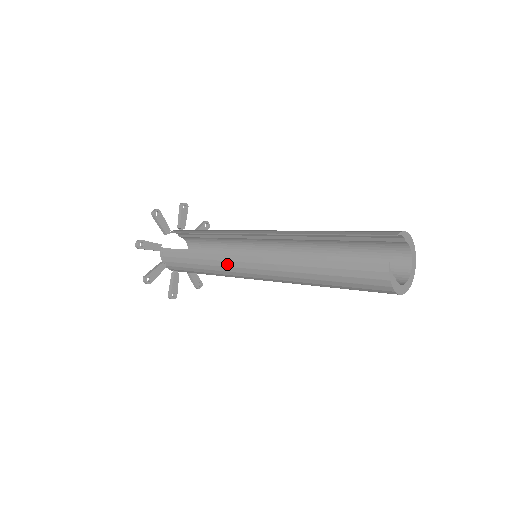
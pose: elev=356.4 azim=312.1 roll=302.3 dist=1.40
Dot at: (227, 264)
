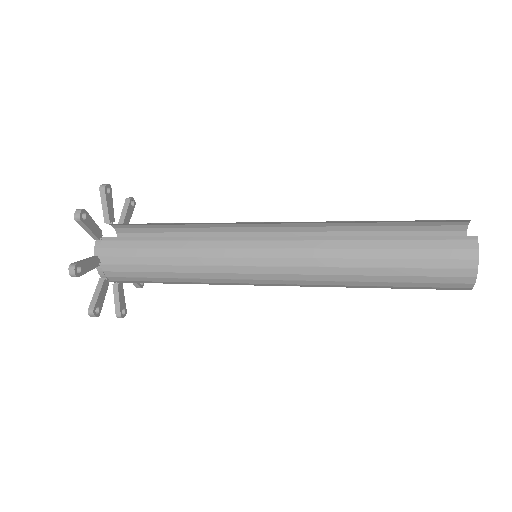
Dot at: (226, 253)
